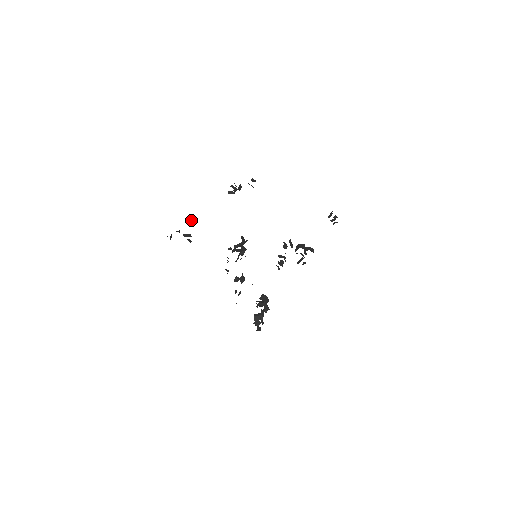
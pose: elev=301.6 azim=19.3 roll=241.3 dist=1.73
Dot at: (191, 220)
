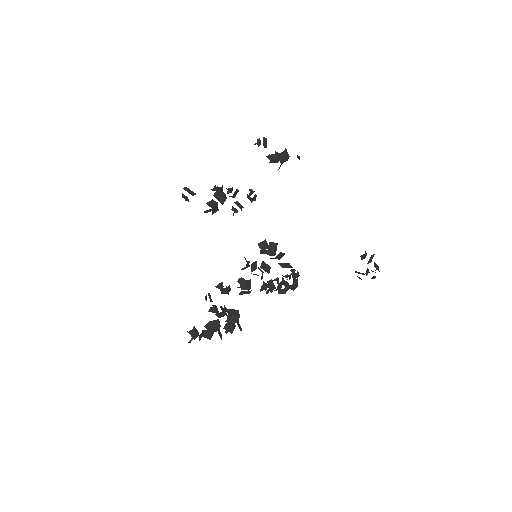
Dot at: (252, 191)
